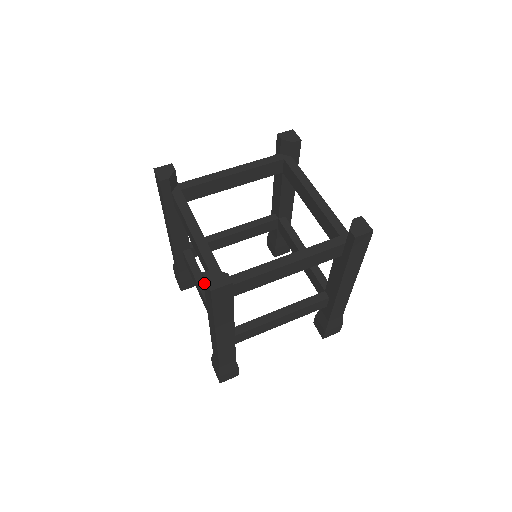
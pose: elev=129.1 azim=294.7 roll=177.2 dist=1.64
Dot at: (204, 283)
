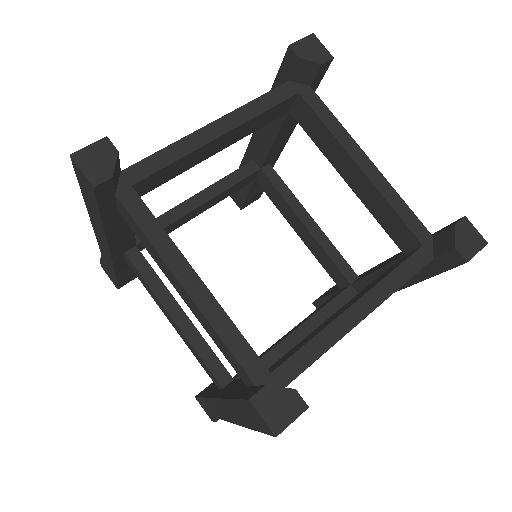
Dot at: (246, 405)
